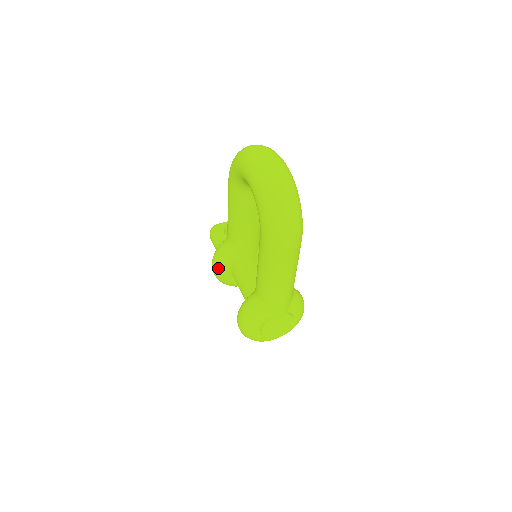
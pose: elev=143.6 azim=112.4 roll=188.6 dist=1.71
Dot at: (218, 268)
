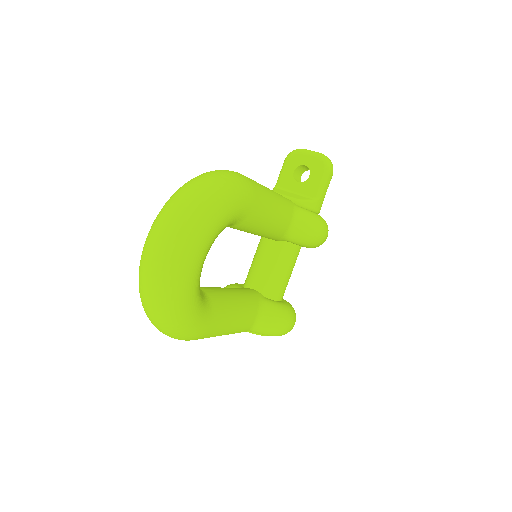
Dot at: occluded
